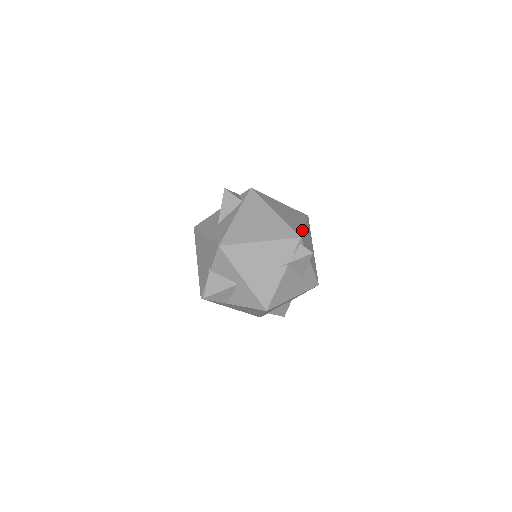
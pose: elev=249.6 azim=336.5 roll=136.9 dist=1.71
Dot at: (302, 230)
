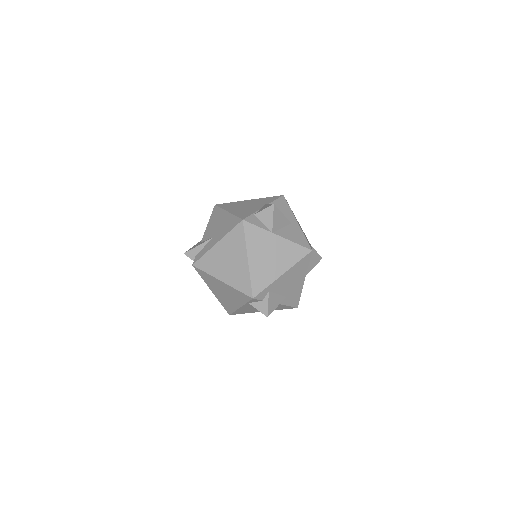
Dot at: occluded
